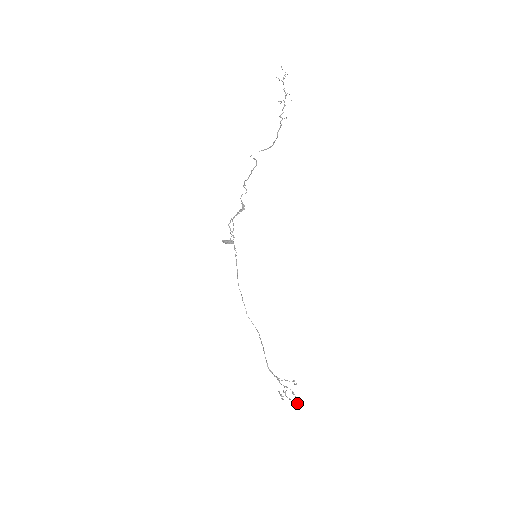
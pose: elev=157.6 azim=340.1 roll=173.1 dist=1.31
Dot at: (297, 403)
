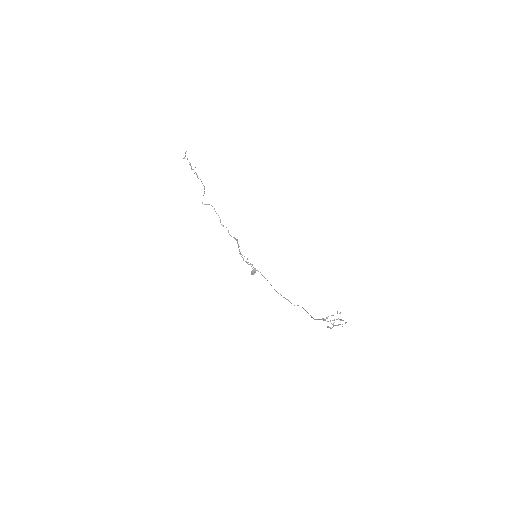
Dot at: (345, 323)
